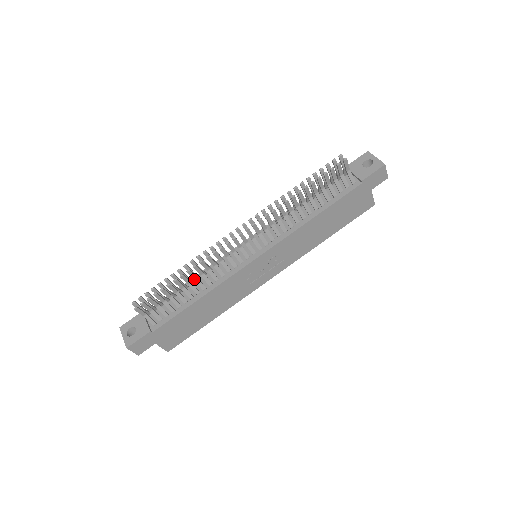
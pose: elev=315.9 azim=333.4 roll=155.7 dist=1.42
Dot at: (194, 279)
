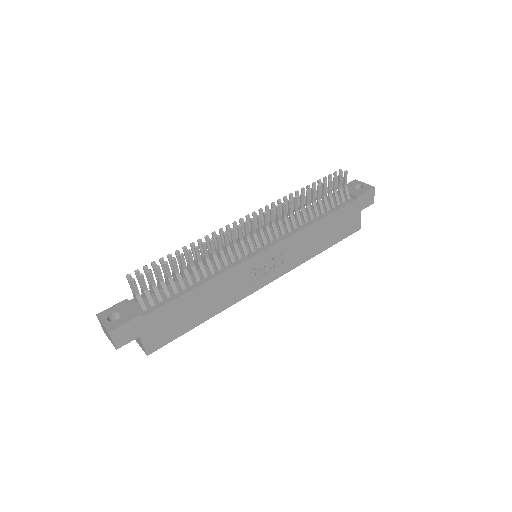
Dot at: (198, 261)
